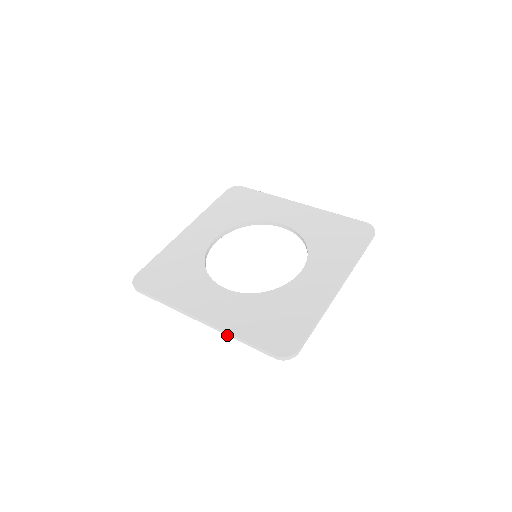
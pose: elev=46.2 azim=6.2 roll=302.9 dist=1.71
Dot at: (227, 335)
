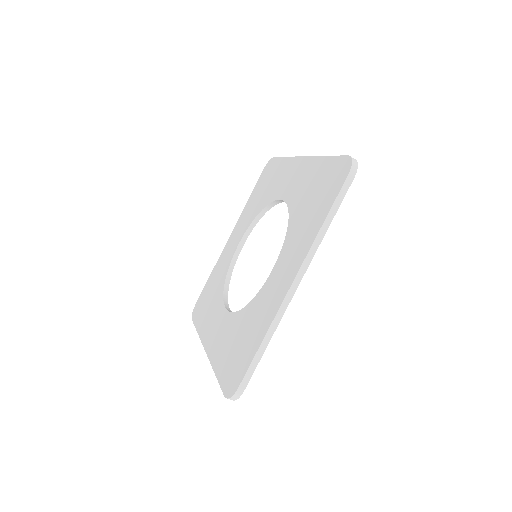
Dot at: occluded
